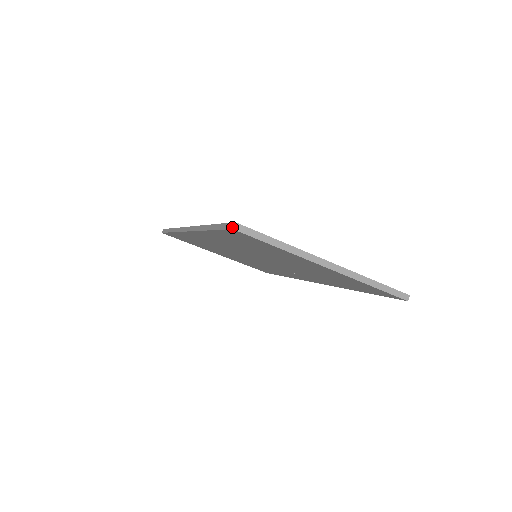
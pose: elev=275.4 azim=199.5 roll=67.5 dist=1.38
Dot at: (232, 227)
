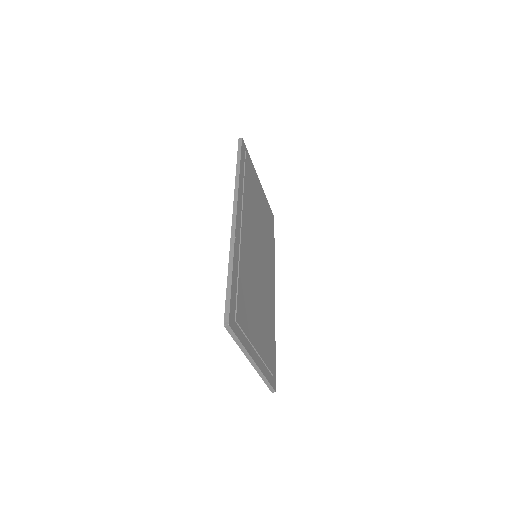
Dot at: (225, 323)
